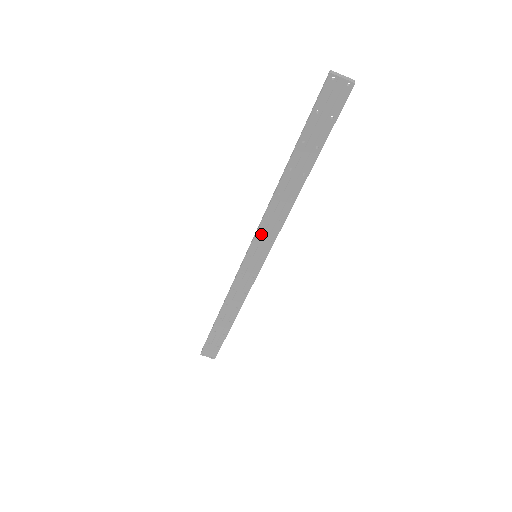
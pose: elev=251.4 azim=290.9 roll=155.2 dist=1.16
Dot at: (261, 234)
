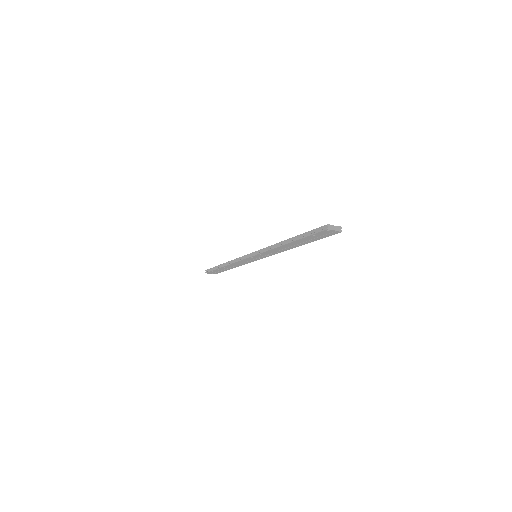
Dot at: (262, 254)
